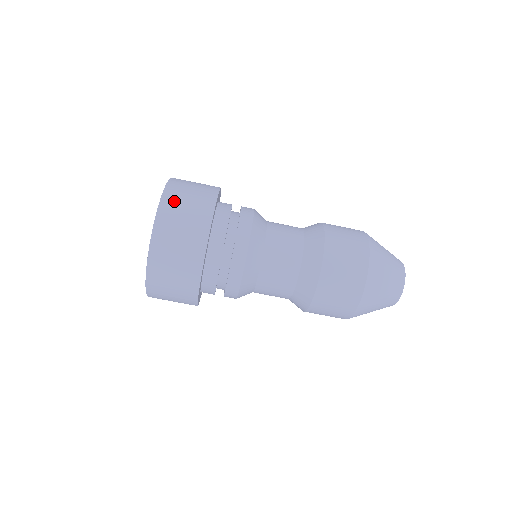
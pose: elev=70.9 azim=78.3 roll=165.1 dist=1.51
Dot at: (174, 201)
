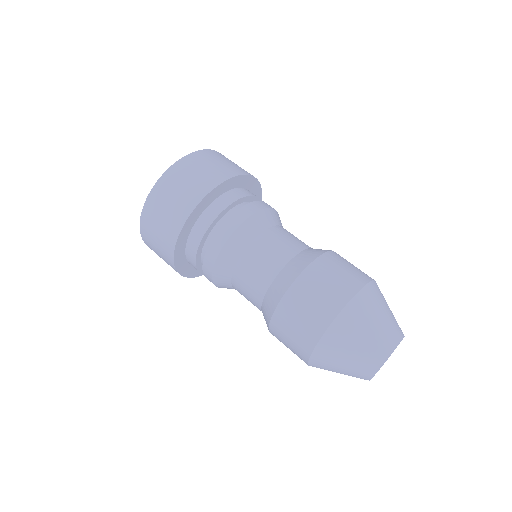
Dot at: occluded
